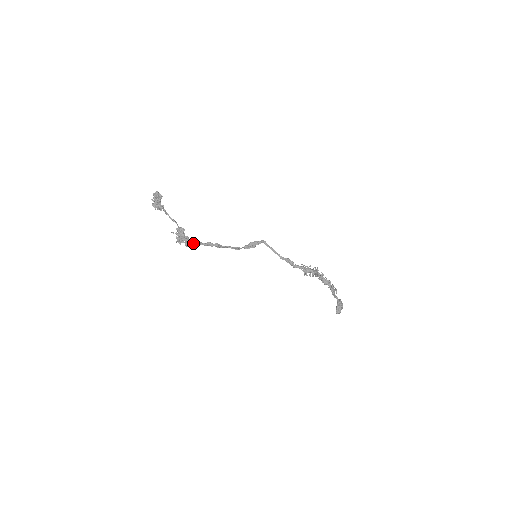
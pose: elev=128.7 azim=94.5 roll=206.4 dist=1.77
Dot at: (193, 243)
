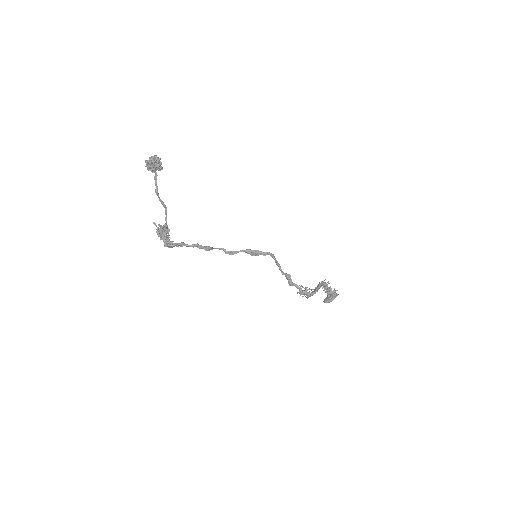
Dot at: (174, 245)
